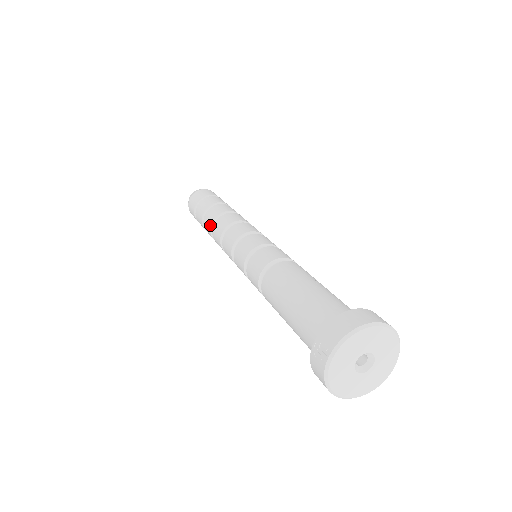
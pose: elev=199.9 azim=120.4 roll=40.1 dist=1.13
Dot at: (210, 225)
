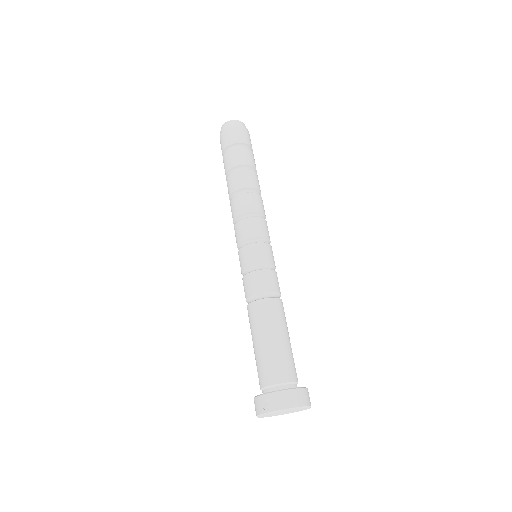
Dot at: (234, 190)
